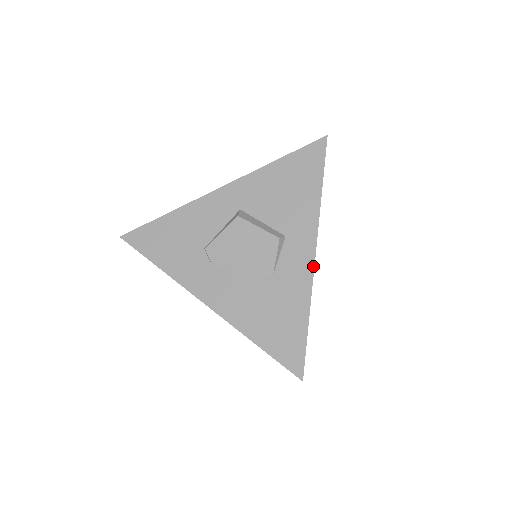
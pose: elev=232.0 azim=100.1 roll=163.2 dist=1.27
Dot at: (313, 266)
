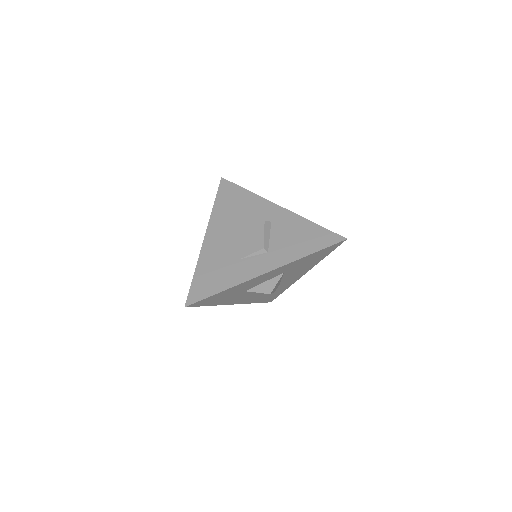
Dot at: (258, 276)
